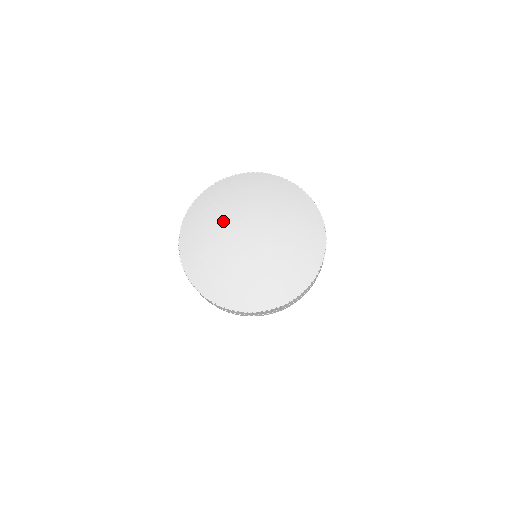
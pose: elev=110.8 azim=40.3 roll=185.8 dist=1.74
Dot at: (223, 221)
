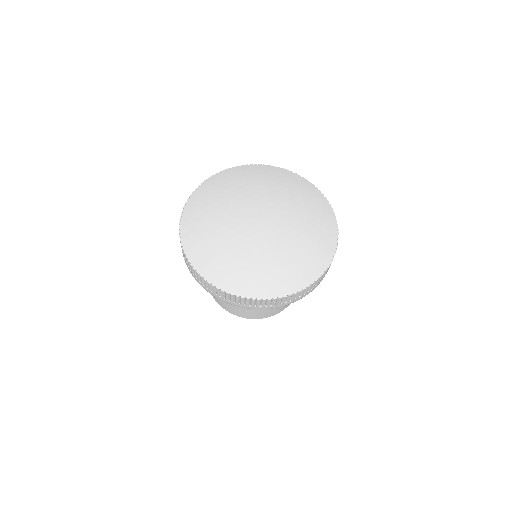
Dot at: (233, 201)
